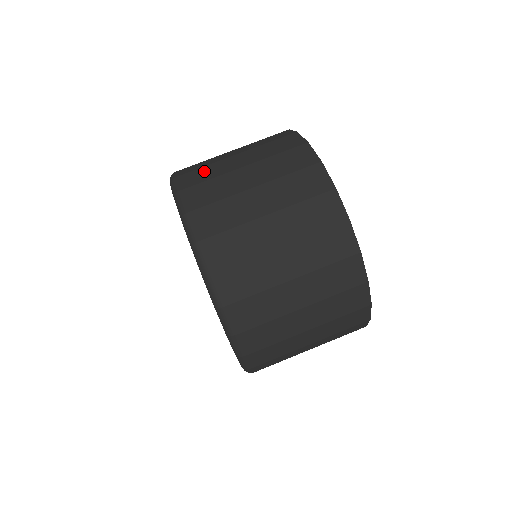
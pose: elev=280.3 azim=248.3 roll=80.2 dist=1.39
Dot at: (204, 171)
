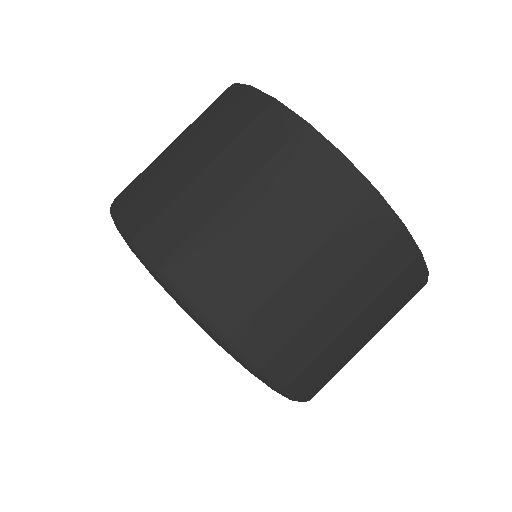
Dot at: (203, 248)
